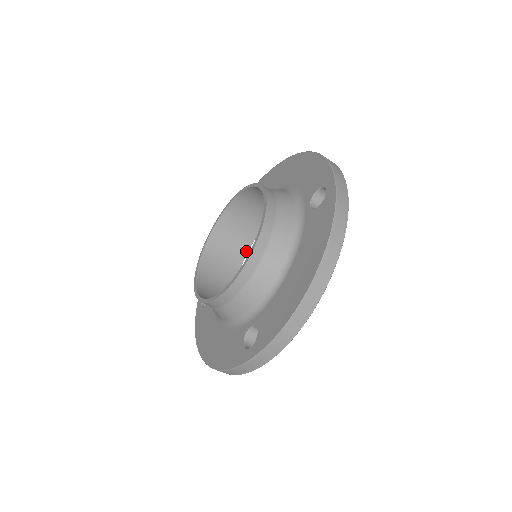
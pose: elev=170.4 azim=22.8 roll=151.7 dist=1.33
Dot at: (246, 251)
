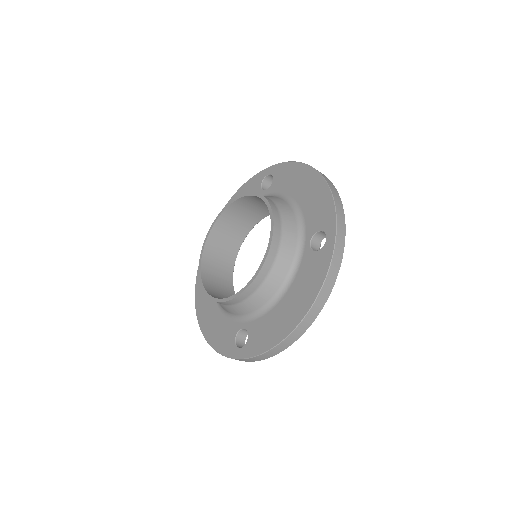
Dot at: (248, 232)
